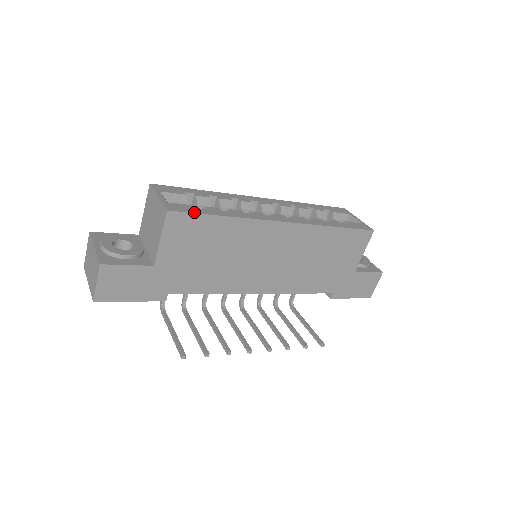
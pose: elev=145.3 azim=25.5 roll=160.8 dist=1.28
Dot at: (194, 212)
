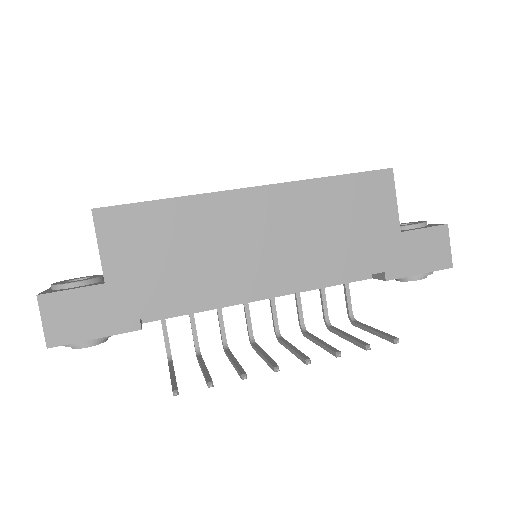
Dot at: (127, 204)
